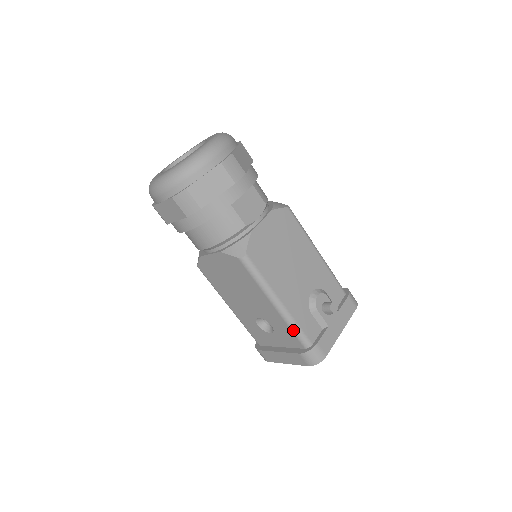
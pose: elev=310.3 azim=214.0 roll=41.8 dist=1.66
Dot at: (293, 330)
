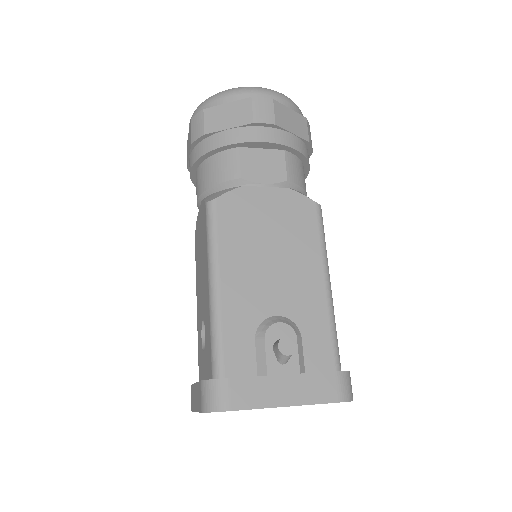
Dot at: (212, 337)
